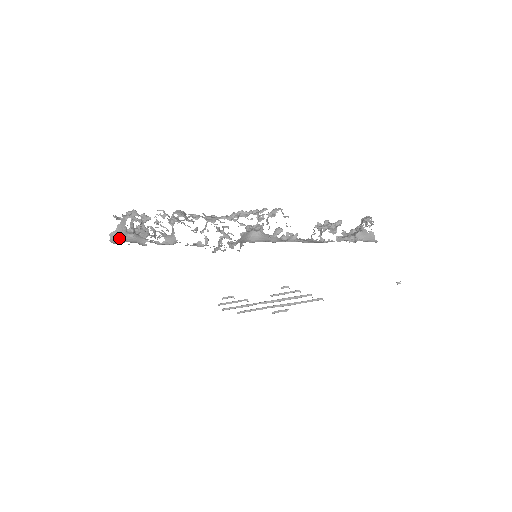
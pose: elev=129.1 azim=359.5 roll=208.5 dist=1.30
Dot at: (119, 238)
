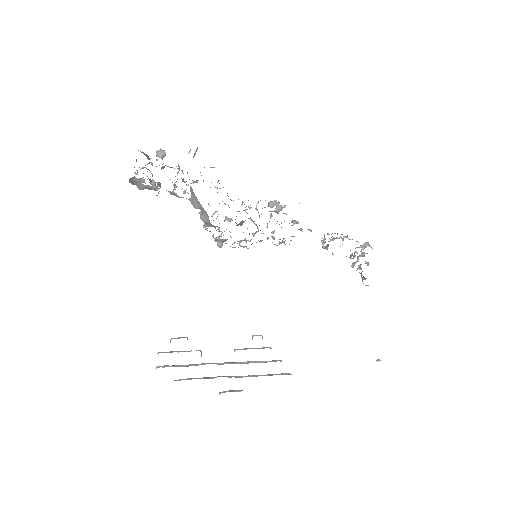
Dot at: occluded
